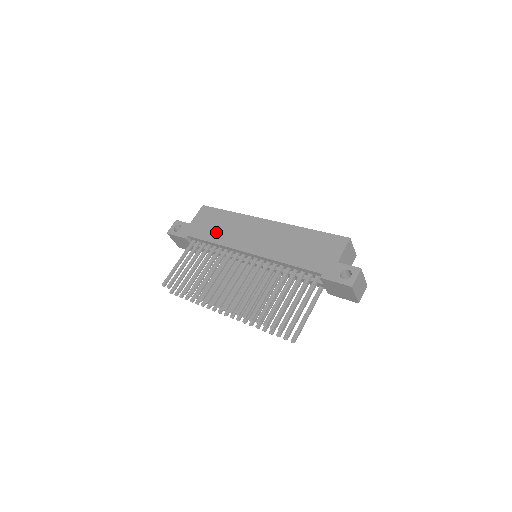
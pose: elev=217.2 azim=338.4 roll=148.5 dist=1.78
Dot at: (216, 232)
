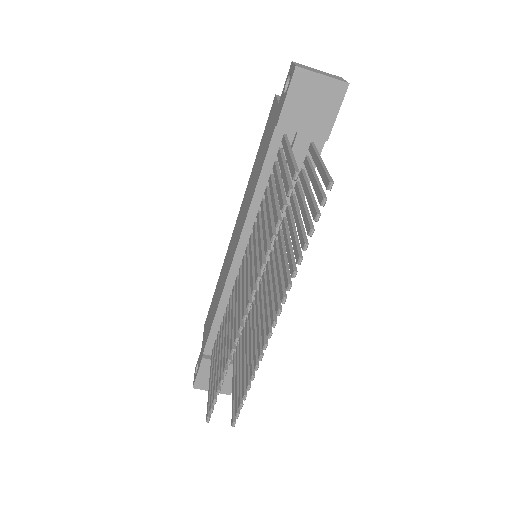
Dot at: (214, 307)
